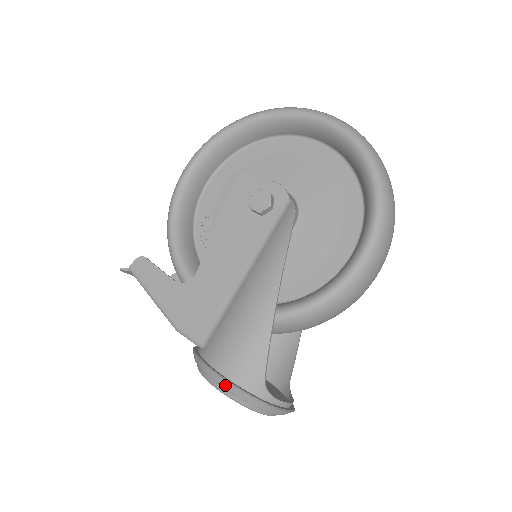
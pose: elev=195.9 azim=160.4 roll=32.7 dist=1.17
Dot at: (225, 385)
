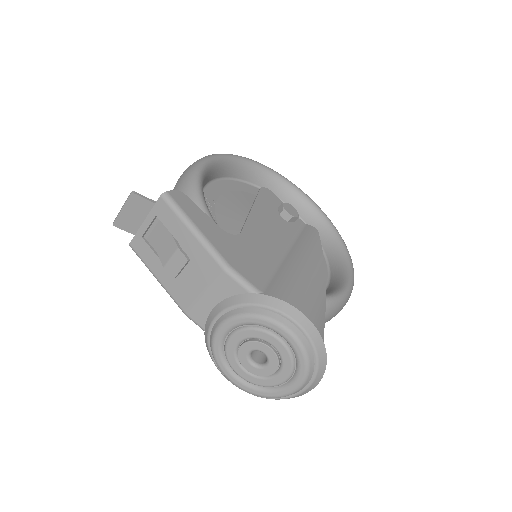
Dot at: (305, 324)
